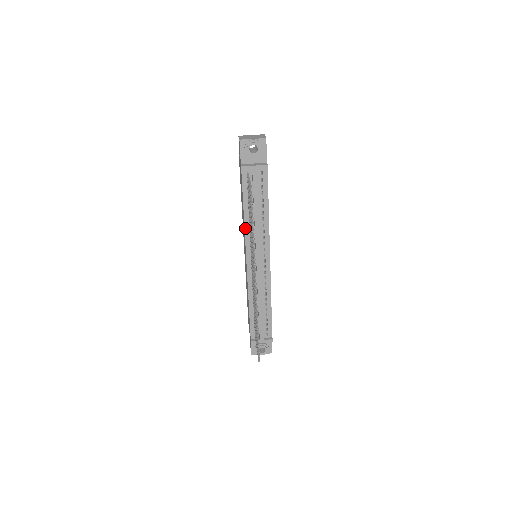
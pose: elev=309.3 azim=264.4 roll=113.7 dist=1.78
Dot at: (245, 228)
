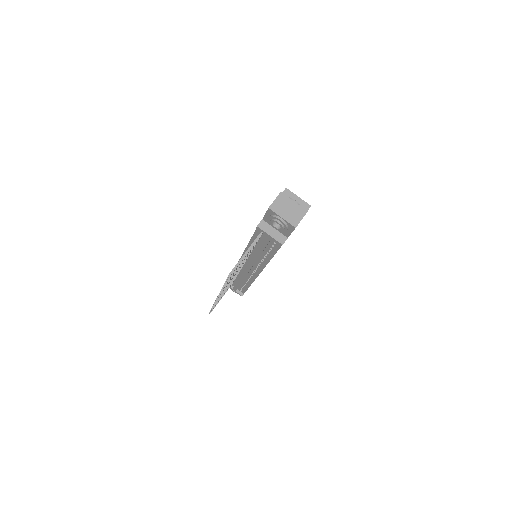
Dot at: (247, 248)
